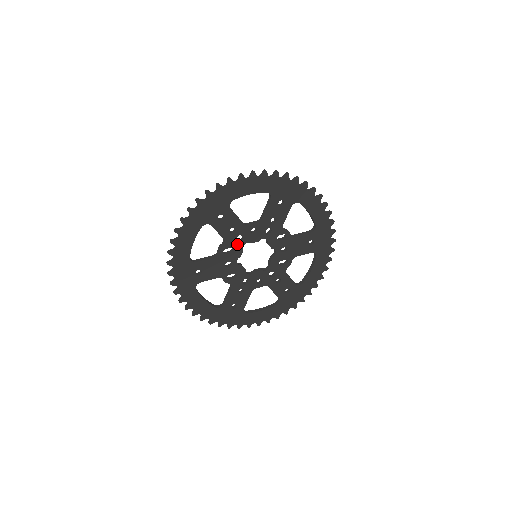
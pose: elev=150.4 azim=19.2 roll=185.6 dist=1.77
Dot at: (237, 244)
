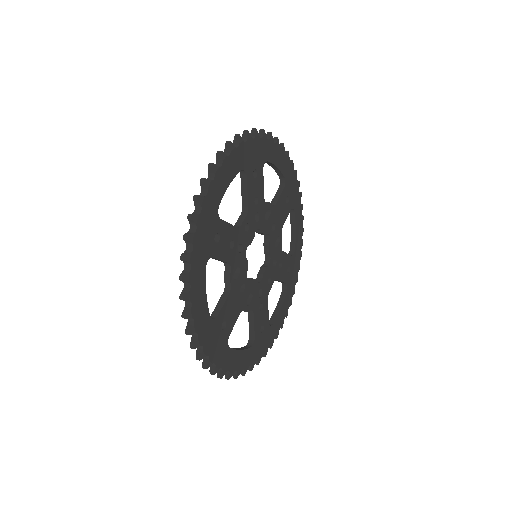
Dot at: (240, 258)
